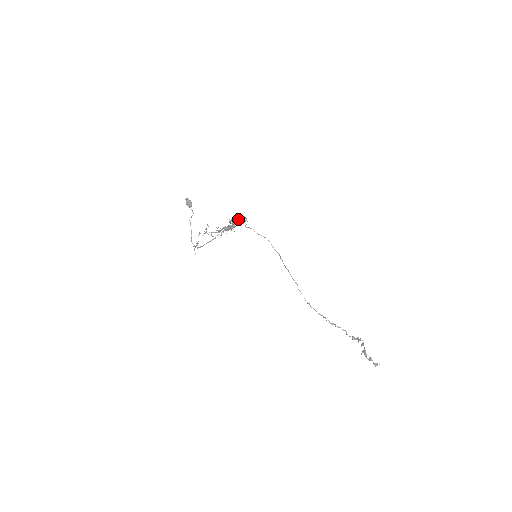
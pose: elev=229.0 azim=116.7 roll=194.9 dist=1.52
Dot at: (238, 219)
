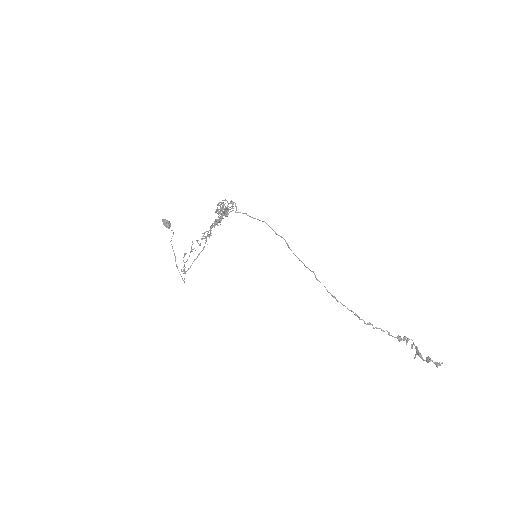
Dot at: occluded
